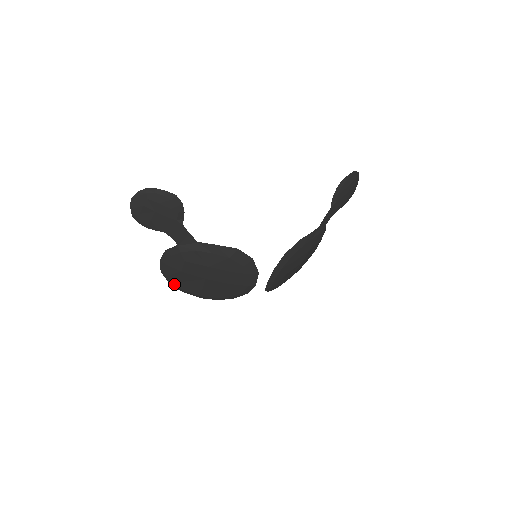
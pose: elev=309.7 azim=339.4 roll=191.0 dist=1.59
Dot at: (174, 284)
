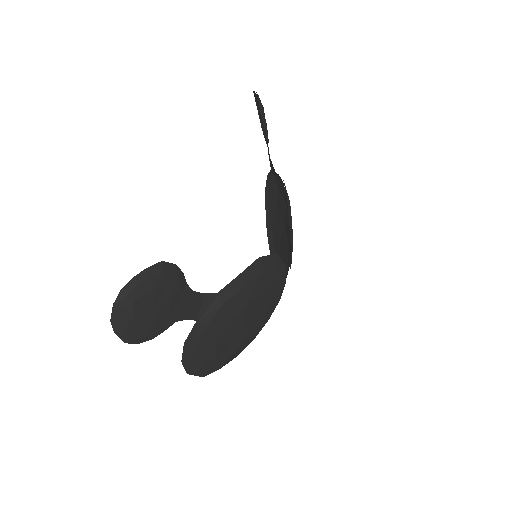
Dot at: (209, 371)
